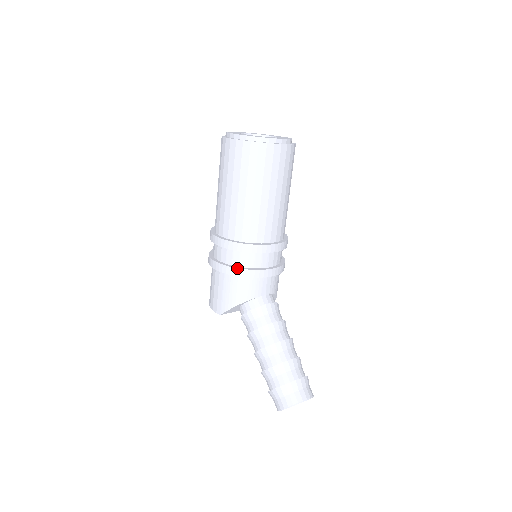
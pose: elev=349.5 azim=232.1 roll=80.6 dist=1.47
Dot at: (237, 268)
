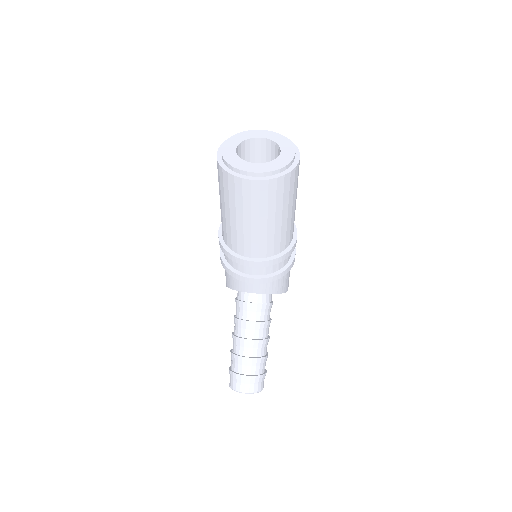
Dot at: (225, 264)
